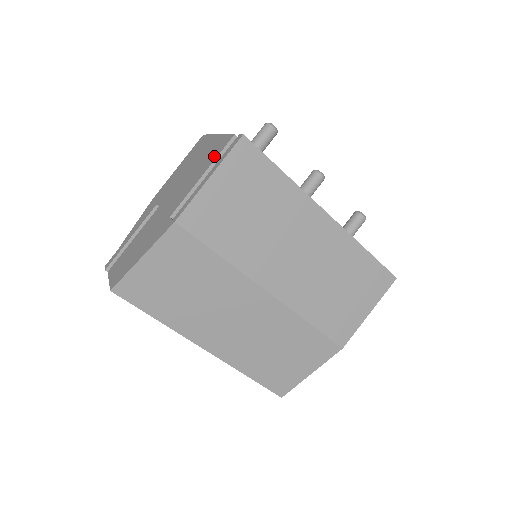
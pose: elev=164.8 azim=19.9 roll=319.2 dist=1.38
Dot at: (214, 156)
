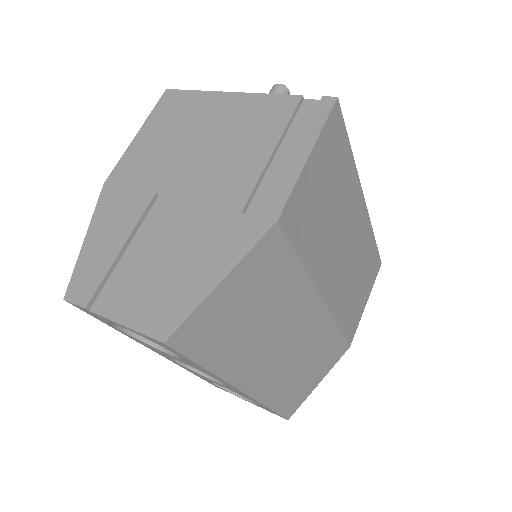
Dot at: (275, 123)
